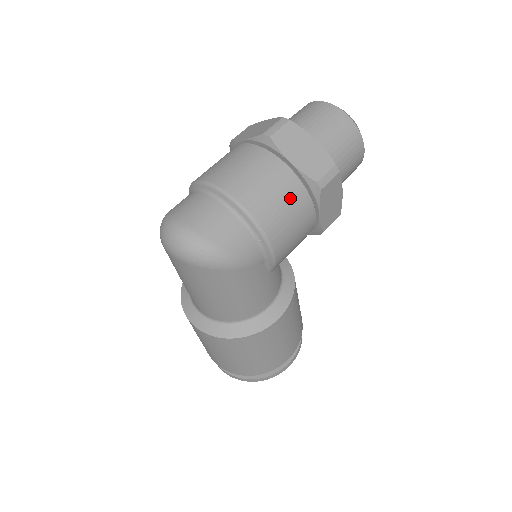
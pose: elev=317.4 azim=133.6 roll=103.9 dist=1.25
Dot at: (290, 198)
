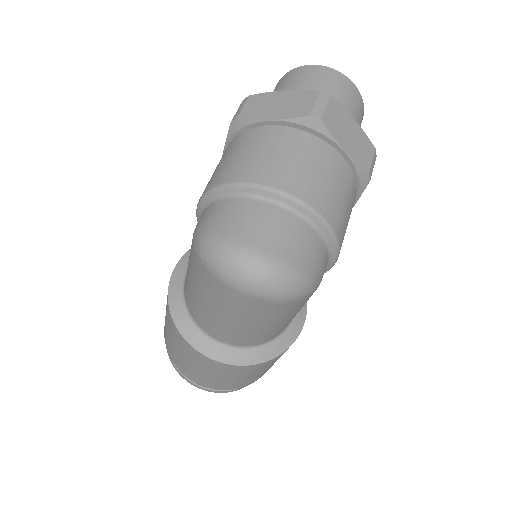
Dot at: (349, 195)
